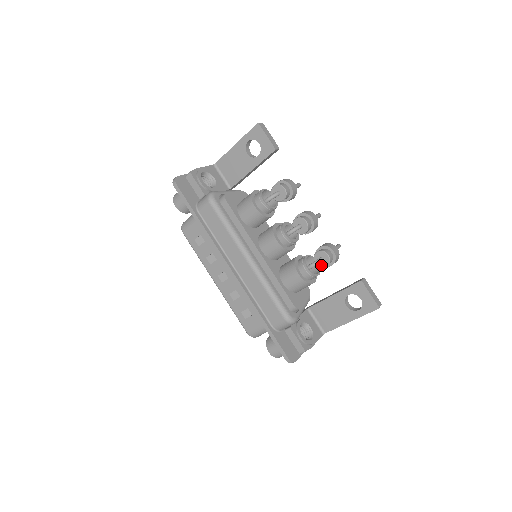
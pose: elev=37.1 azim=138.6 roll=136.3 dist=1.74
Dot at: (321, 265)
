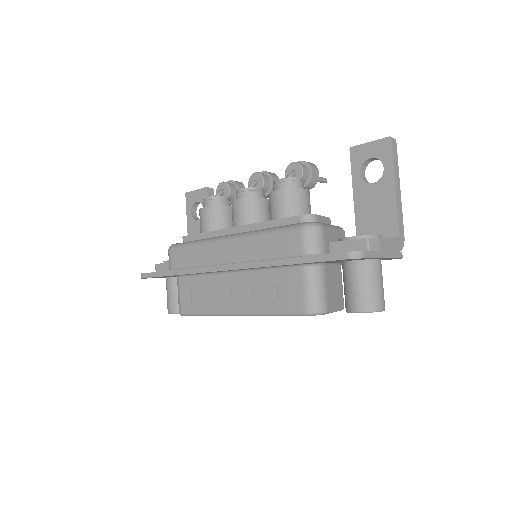
Dot at: (298, 177)
